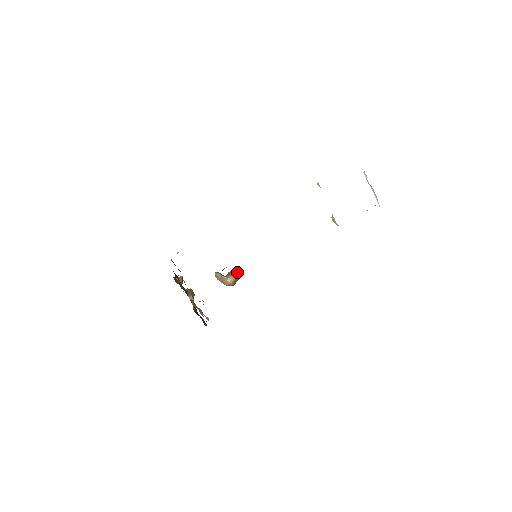
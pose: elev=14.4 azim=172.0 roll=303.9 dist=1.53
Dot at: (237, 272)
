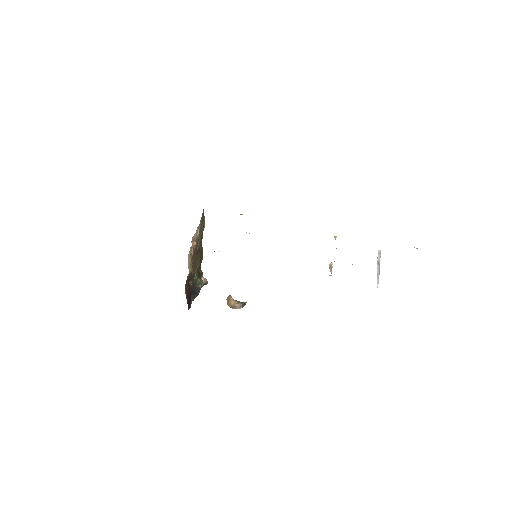
Dot at: (244, 304)
